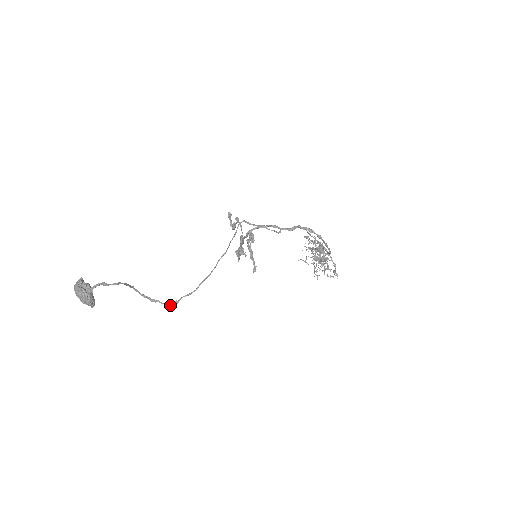
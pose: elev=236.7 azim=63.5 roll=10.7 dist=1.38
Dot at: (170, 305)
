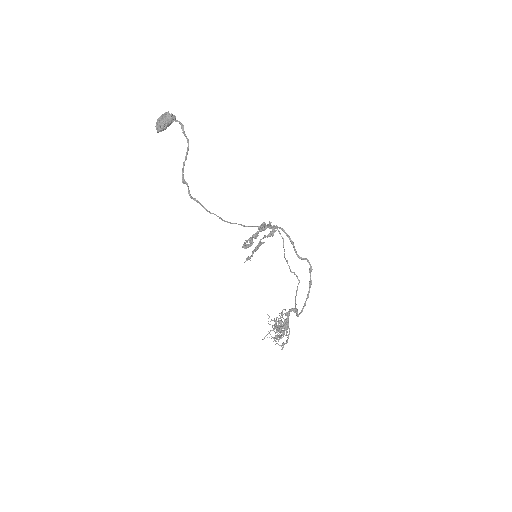
Dot at: (190, 194)
